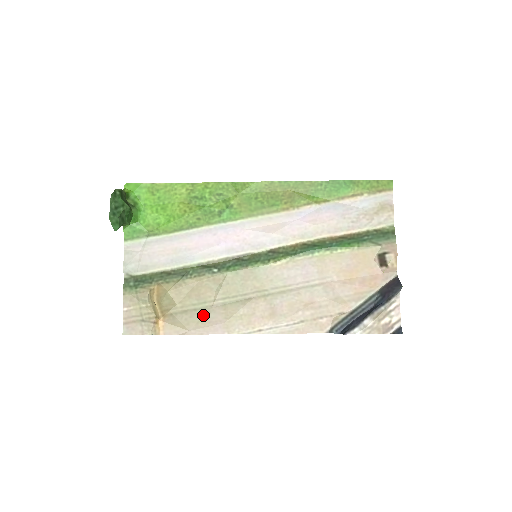
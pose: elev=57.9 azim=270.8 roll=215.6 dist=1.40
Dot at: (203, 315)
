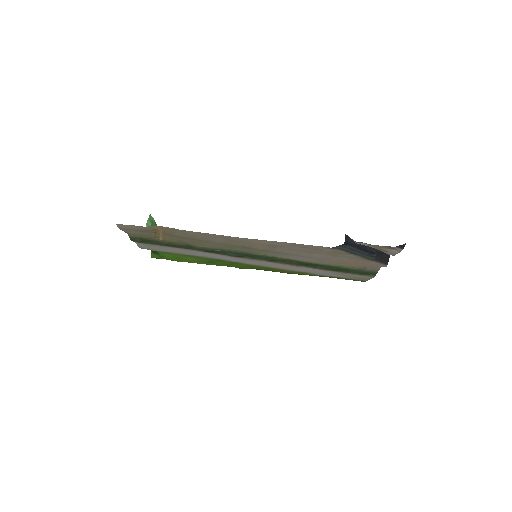
Dot at: (202, 239)
